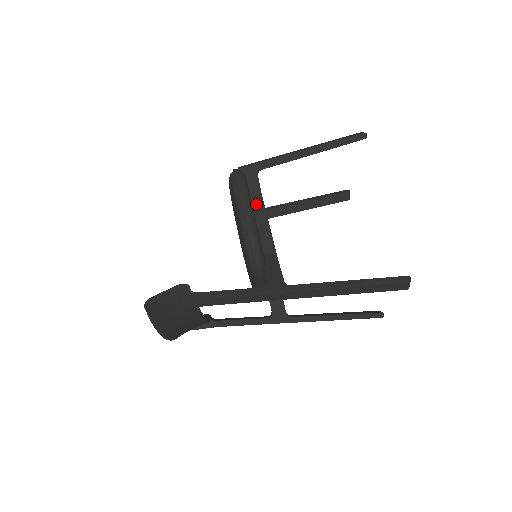
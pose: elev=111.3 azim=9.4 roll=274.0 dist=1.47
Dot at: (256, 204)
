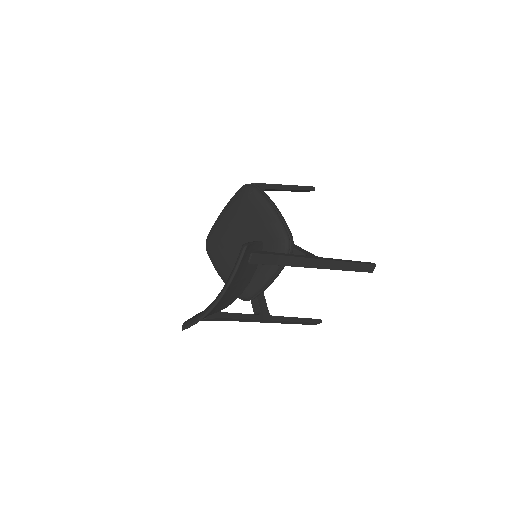
Dot at: occluded
